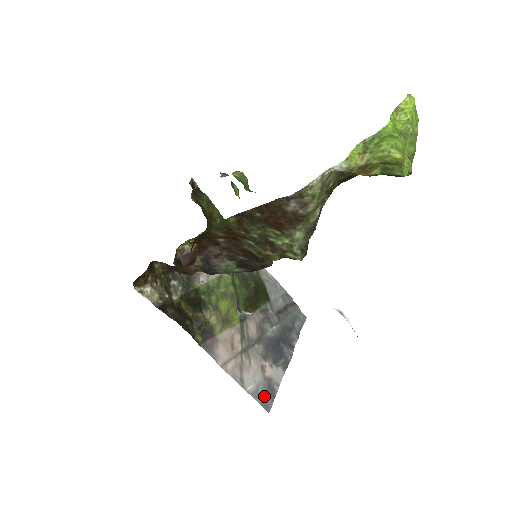
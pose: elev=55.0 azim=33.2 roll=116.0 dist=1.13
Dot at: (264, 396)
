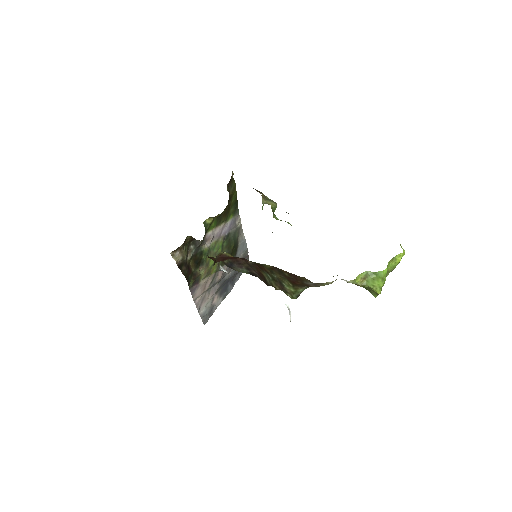
Dot at: (206, 316)
